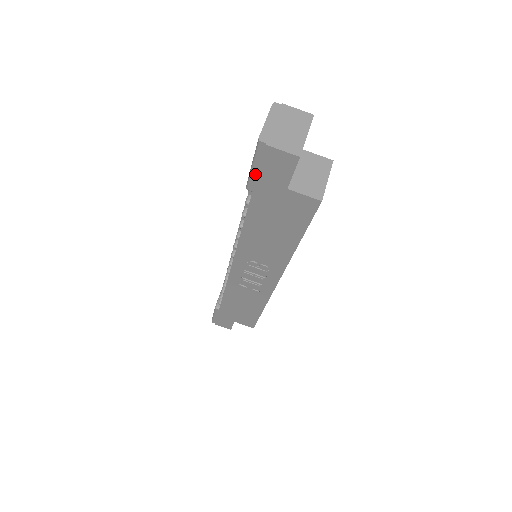
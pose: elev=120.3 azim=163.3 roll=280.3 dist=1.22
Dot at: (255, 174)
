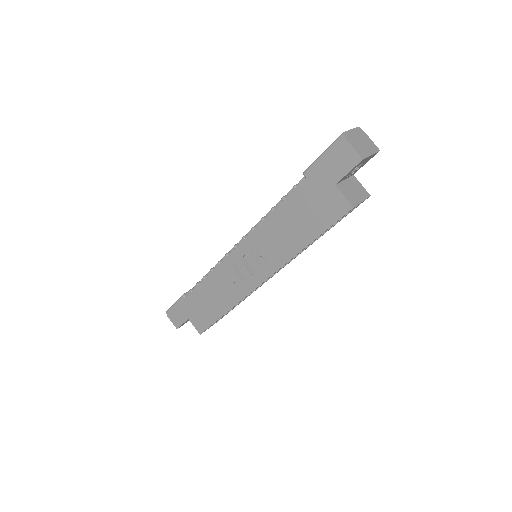
Dot at: (320, 162)
